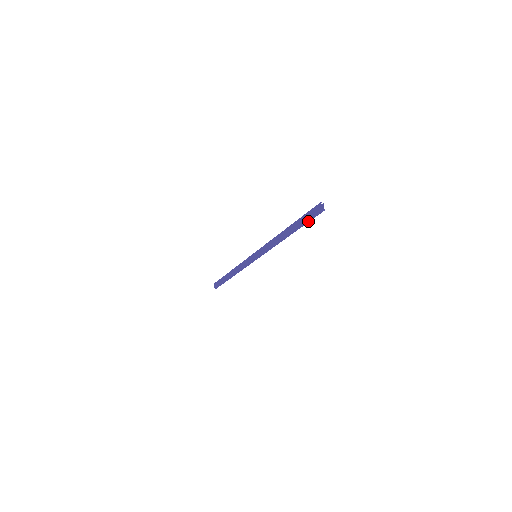
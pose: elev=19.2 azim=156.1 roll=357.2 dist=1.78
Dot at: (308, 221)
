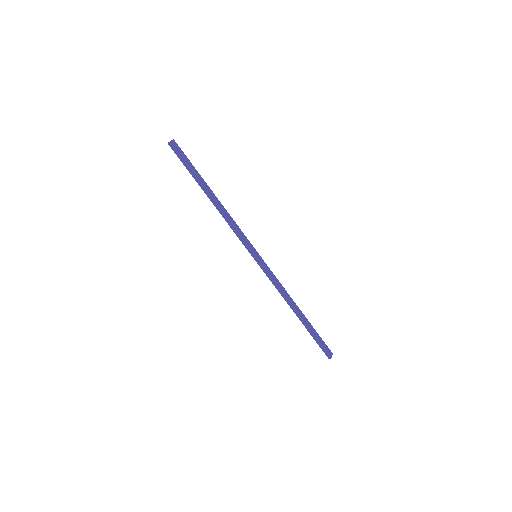
Dot at: (186, 164)
